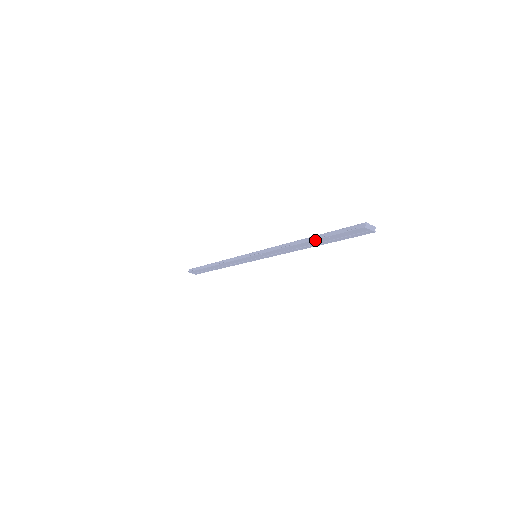
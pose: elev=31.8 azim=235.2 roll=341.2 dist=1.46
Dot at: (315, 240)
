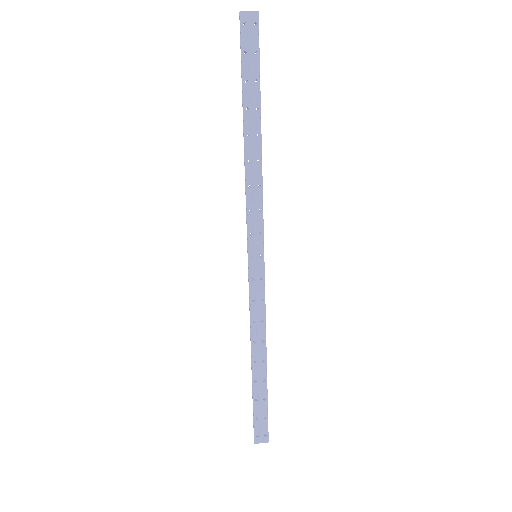
Dot at: (253, 379)
